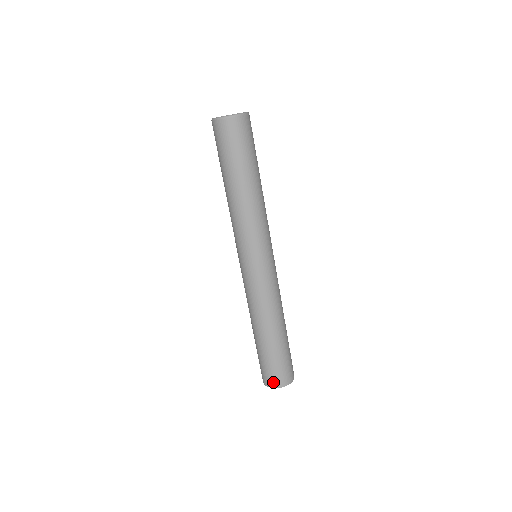
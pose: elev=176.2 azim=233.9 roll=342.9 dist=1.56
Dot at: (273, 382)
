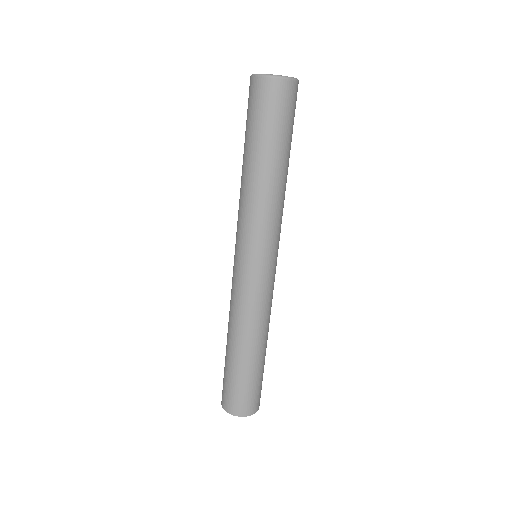
Dot at: (233, 408)
